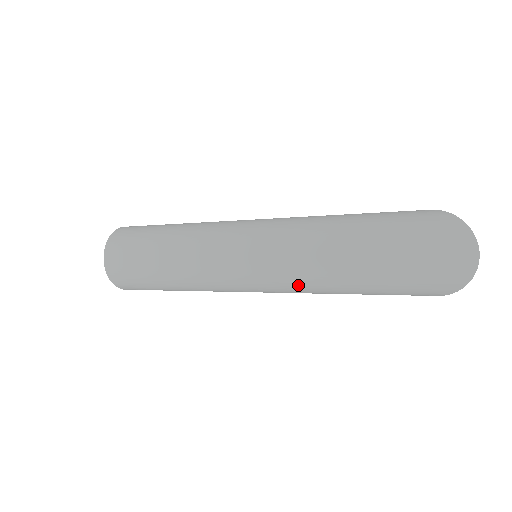
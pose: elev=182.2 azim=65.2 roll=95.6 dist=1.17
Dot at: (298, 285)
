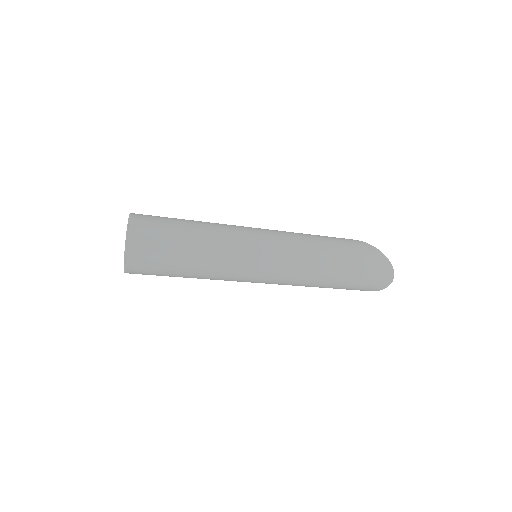
Dot at: (292, 285)
